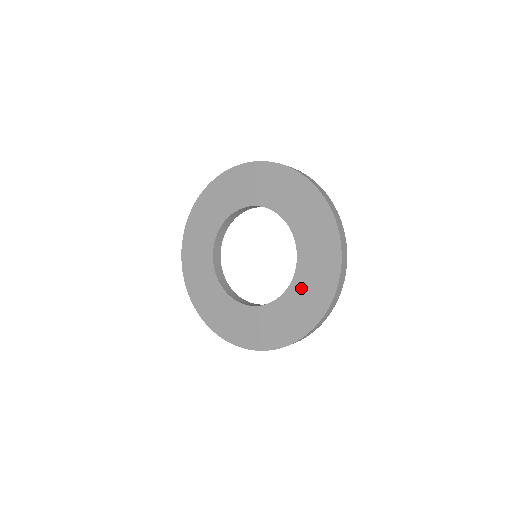
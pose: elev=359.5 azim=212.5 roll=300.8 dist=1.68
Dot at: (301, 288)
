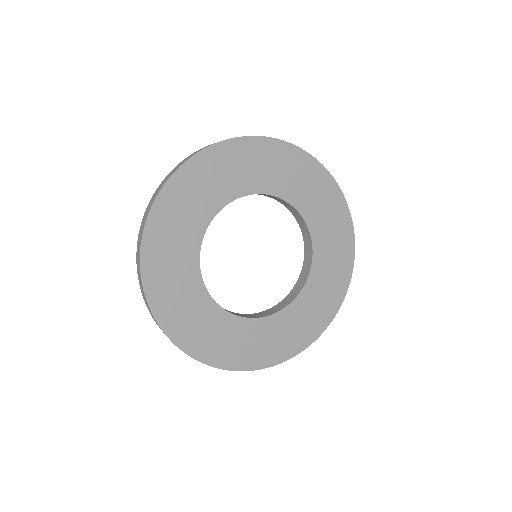
Dot at: (321, 274)
